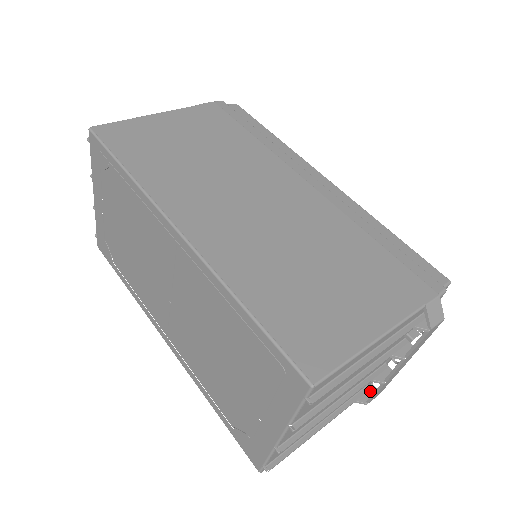
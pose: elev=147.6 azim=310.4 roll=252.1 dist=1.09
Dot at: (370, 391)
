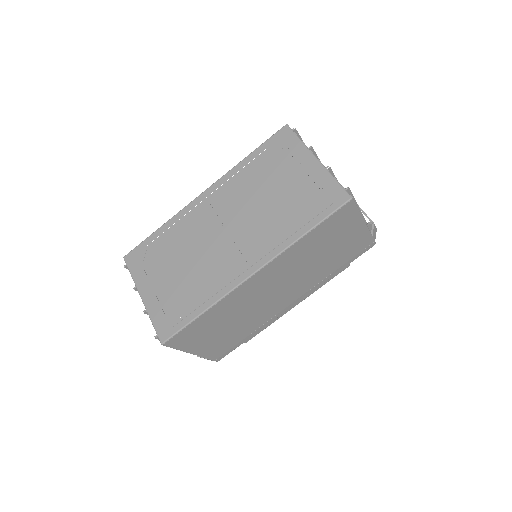
Dot at: (370, 228)
